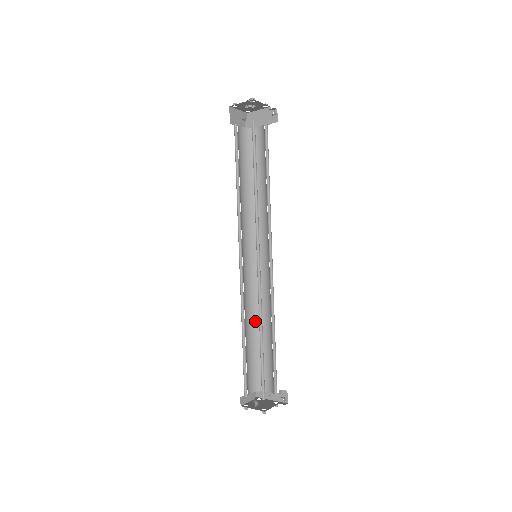
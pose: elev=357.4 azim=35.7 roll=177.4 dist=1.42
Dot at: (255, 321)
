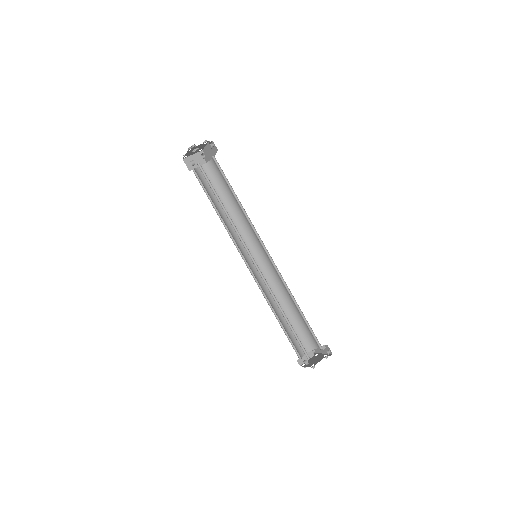
Dot at: (284, 301)
